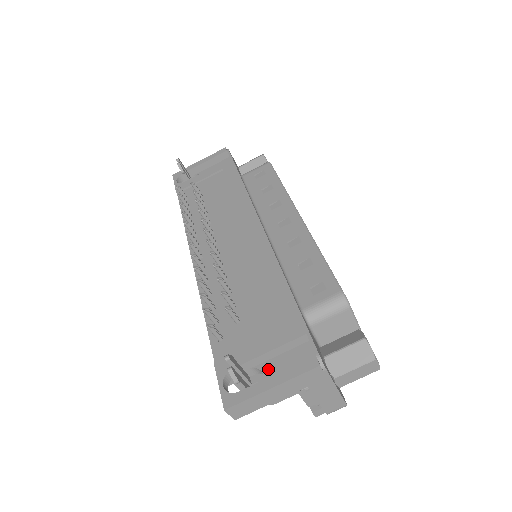
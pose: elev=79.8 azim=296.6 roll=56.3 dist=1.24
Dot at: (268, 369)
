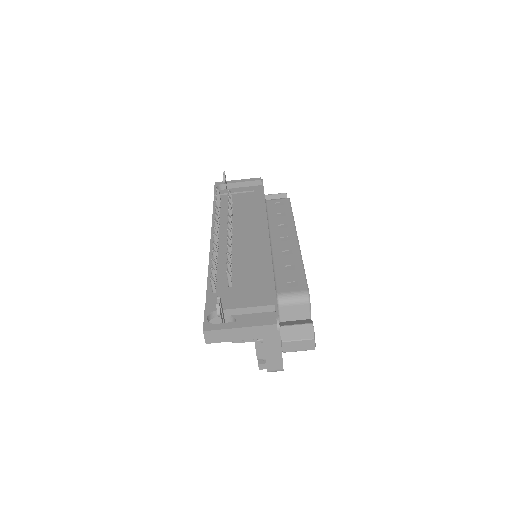
Dot at: (241, 319)
